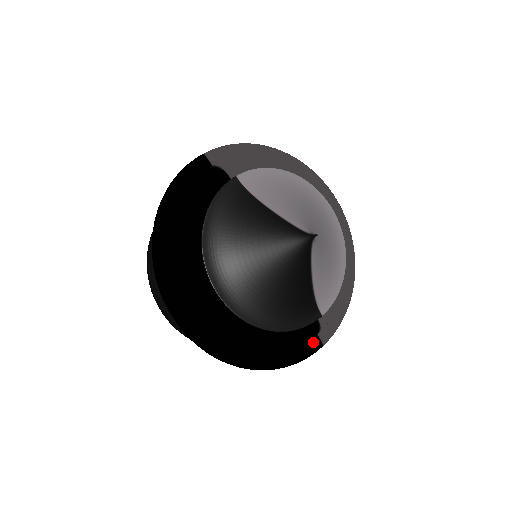
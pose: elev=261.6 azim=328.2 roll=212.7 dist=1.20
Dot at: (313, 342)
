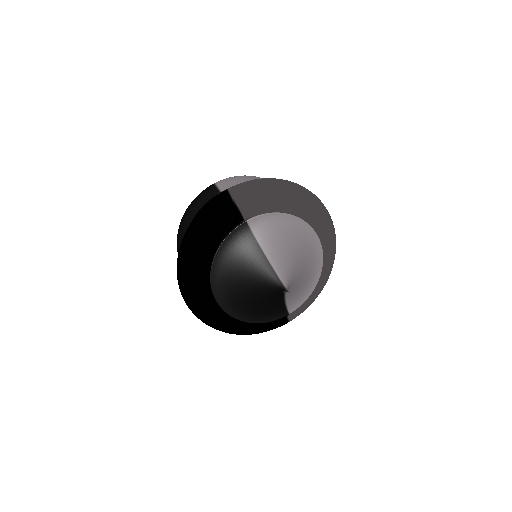
Dot at: (282, 320)
